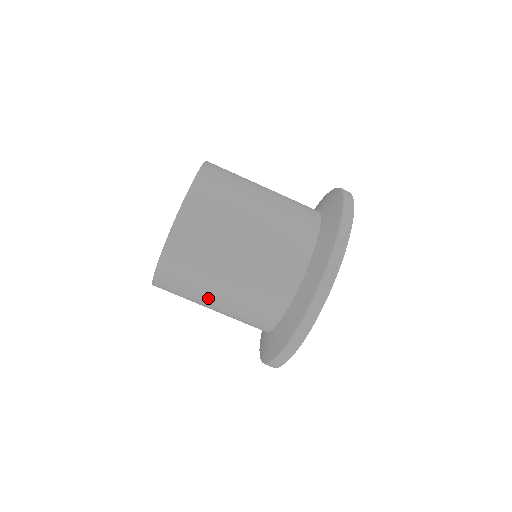
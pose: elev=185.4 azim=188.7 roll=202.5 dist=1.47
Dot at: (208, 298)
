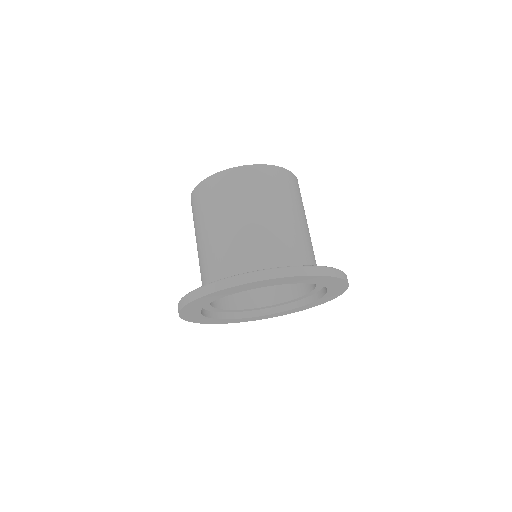
Dot at: (205, 226)
